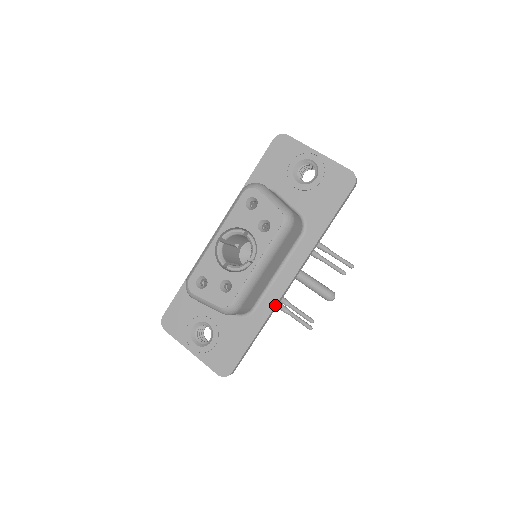
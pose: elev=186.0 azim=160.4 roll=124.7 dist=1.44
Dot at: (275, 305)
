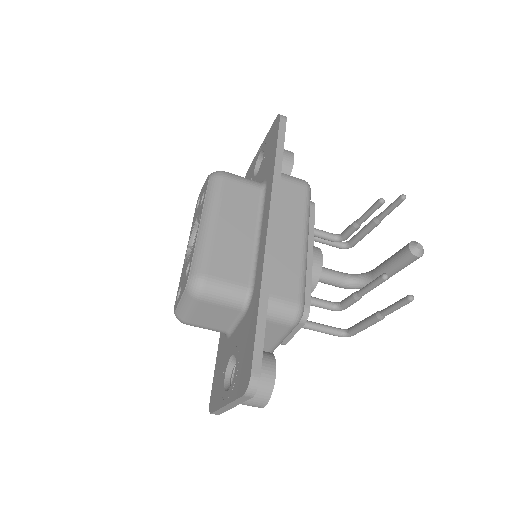
Dot at: (263, 258)
